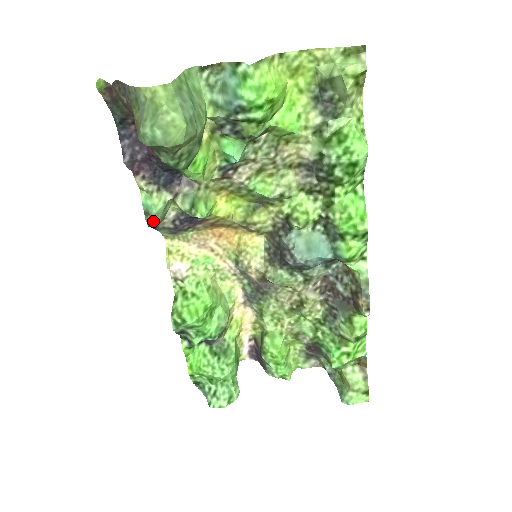
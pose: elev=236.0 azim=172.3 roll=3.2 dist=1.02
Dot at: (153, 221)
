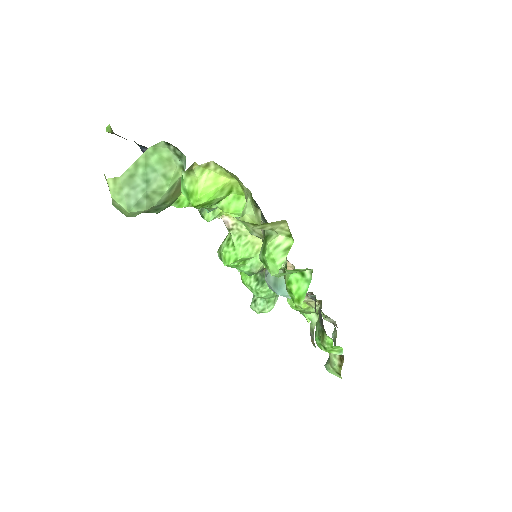
Dot at: occluded
